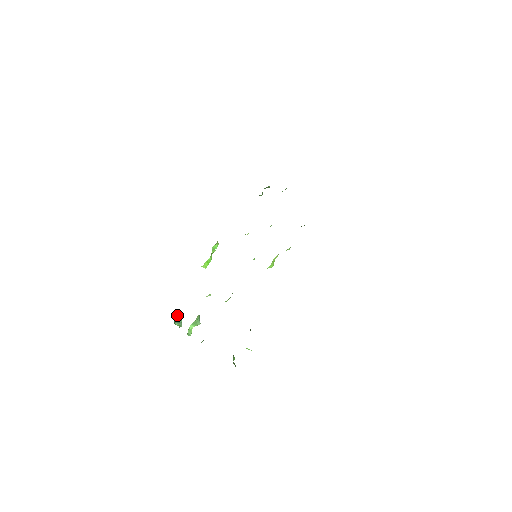
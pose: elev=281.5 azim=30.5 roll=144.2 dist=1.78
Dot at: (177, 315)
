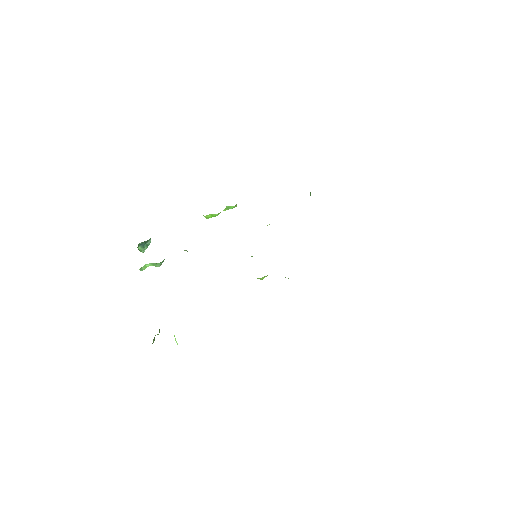
Dot at: occluded
